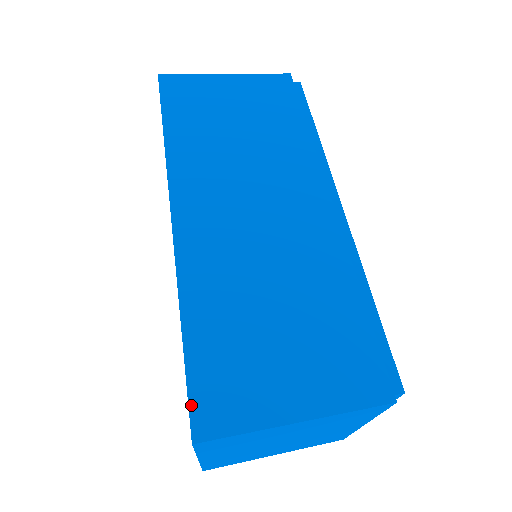
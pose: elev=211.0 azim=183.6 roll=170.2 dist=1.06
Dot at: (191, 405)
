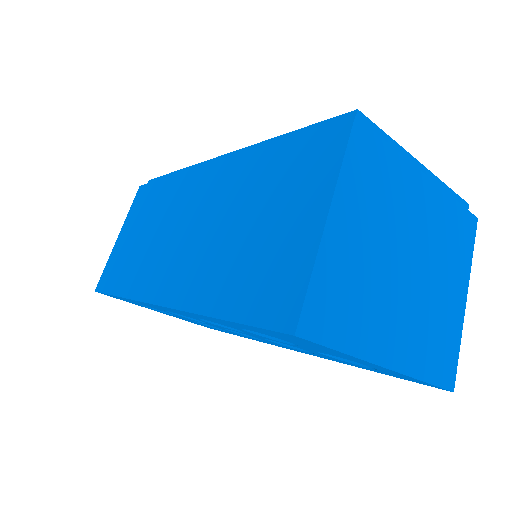
Dot at: (268, 327)
